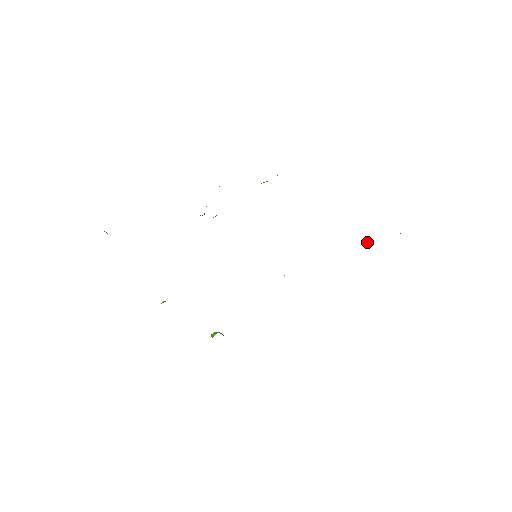
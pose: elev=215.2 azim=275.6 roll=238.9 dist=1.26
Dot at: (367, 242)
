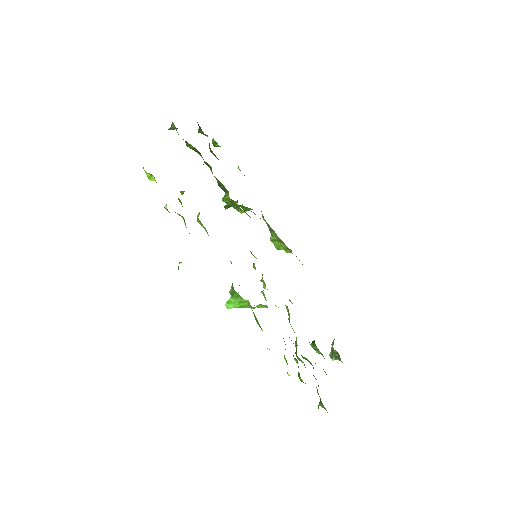
Dot at: occluded
